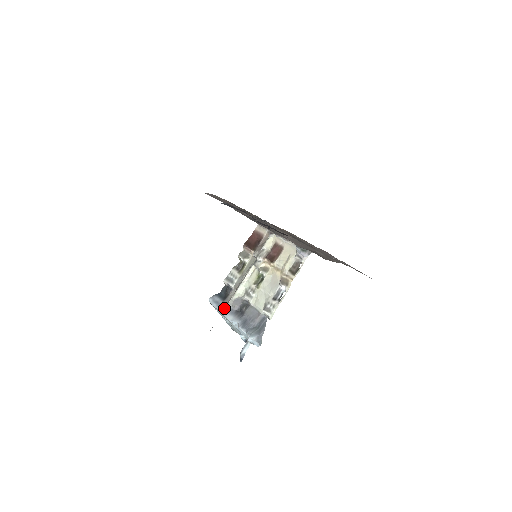
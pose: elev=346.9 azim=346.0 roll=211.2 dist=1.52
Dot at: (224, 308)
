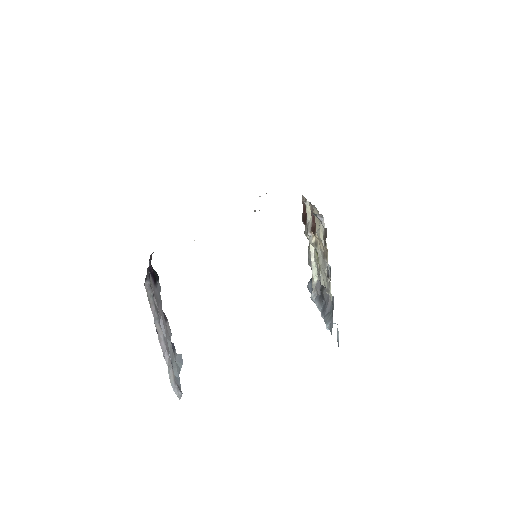
Dot at: (311, 296)
